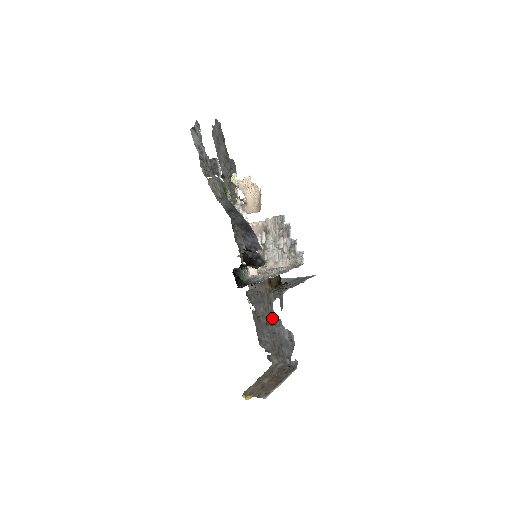
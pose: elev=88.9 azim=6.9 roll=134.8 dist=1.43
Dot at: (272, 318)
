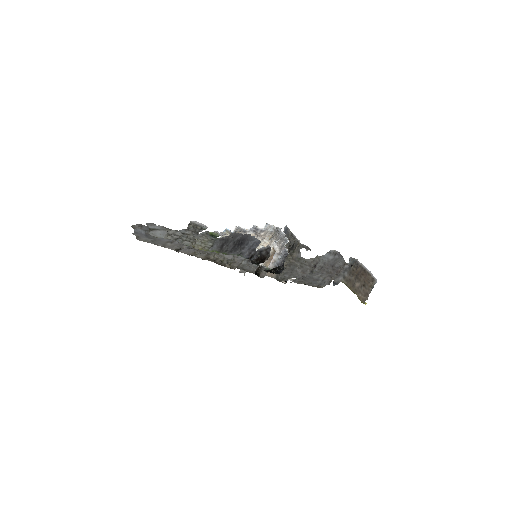
Dot at: (311, 264)
